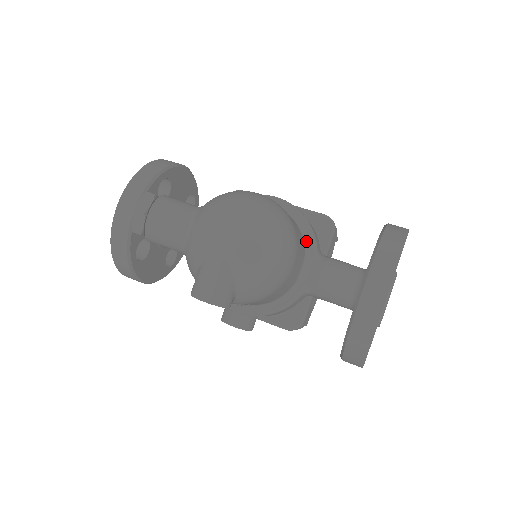
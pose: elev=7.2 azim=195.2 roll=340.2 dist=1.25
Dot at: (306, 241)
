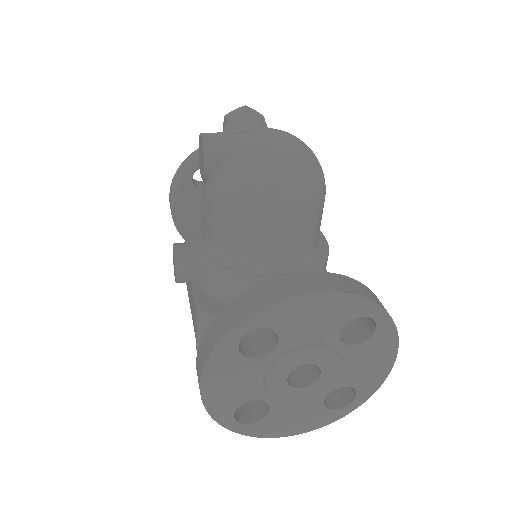
Dot at: (306, 262)
